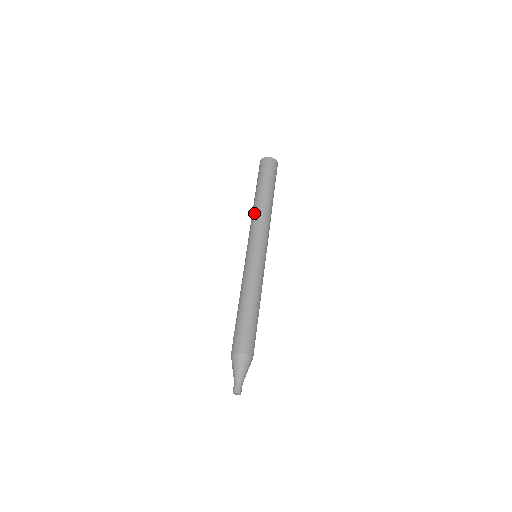
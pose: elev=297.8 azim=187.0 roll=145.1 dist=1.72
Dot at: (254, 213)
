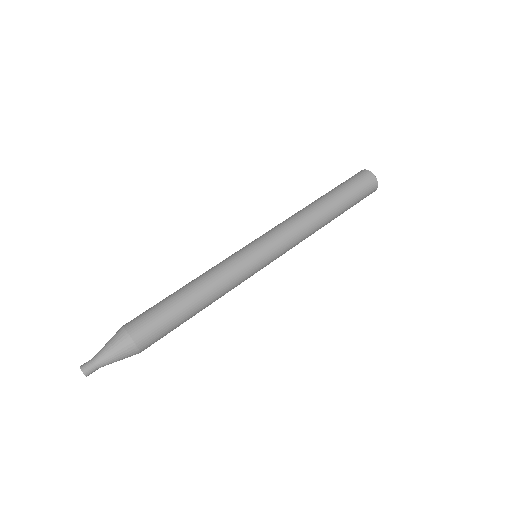
Dot at: occluded
